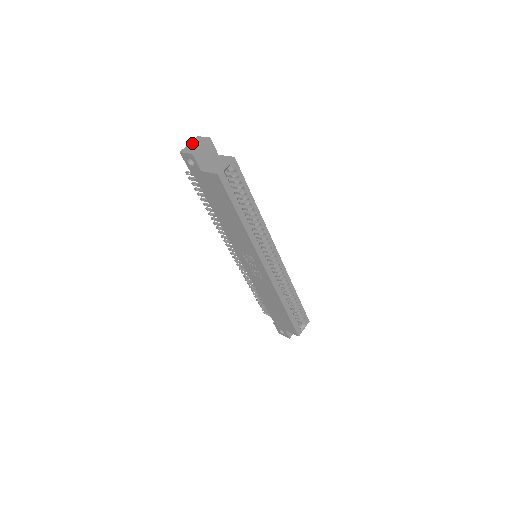
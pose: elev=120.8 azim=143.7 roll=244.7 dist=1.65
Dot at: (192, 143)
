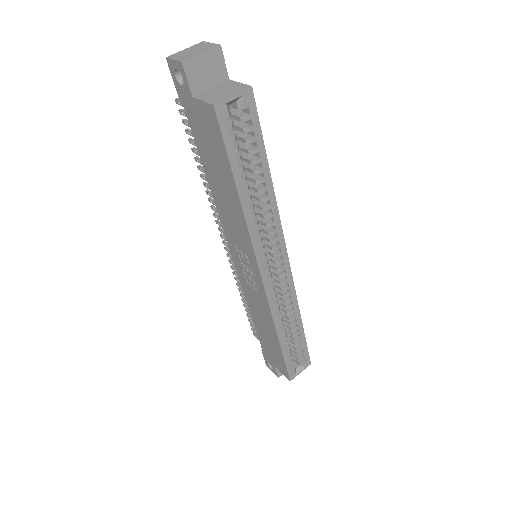
Dot at: (190, 48)
